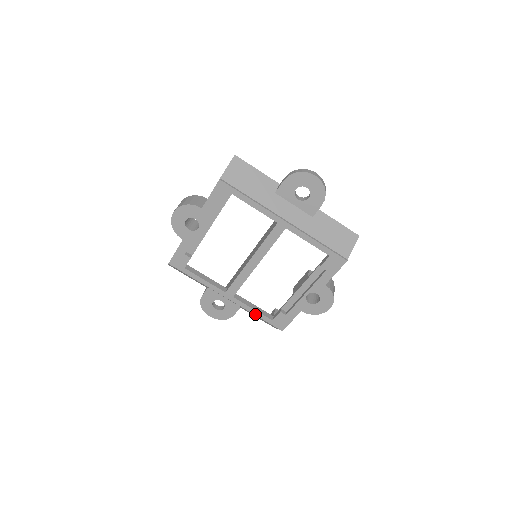
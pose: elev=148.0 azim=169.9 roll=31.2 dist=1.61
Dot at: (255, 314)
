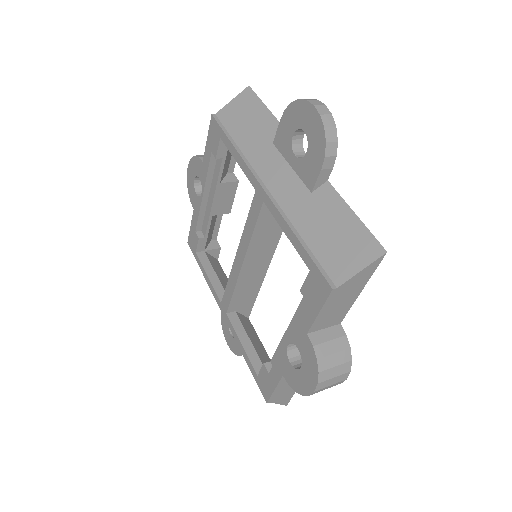
Dot at: (243, 354)
